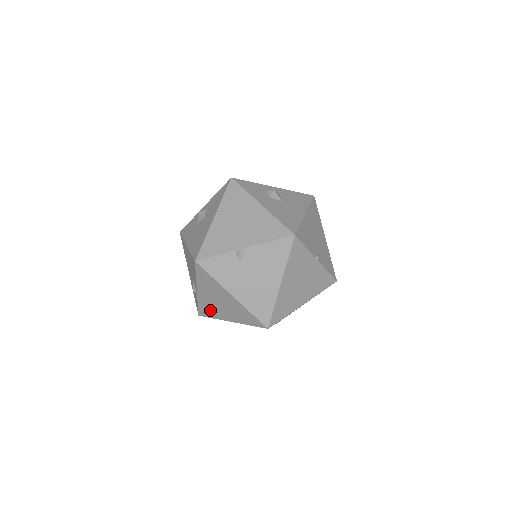
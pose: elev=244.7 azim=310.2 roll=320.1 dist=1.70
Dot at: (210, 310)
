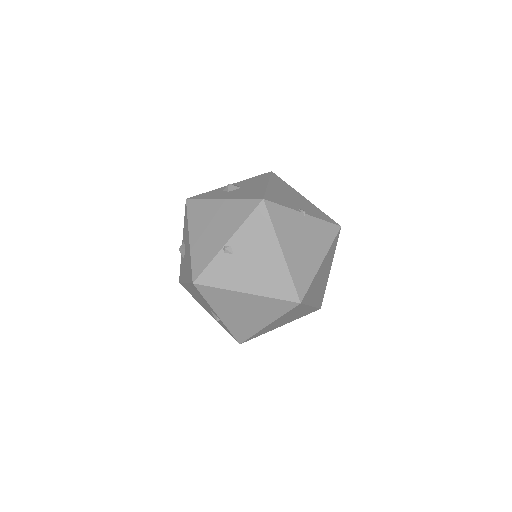
Dot at: (243, 328)
